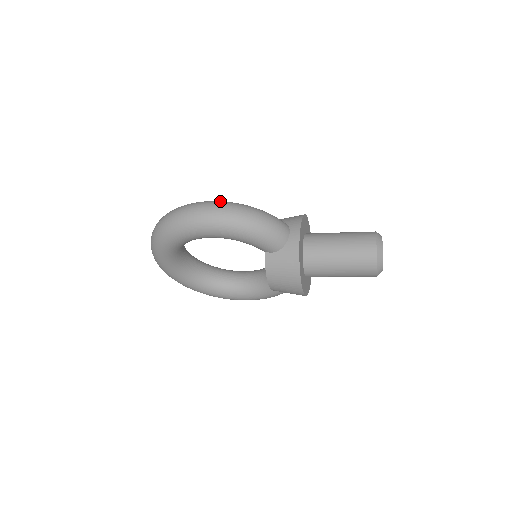
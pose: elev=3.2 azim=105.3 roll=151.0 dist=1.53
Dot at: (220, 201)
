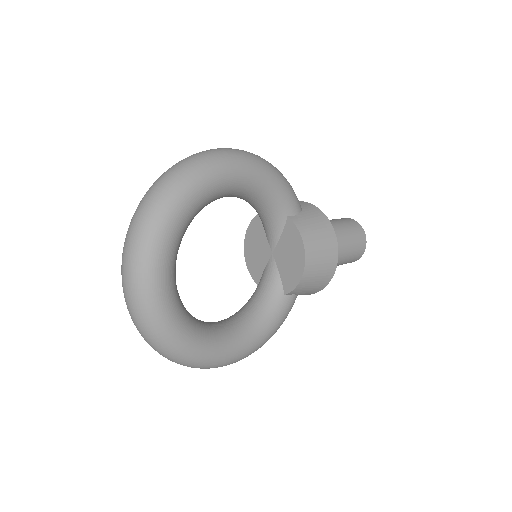
Dot at: occluded
